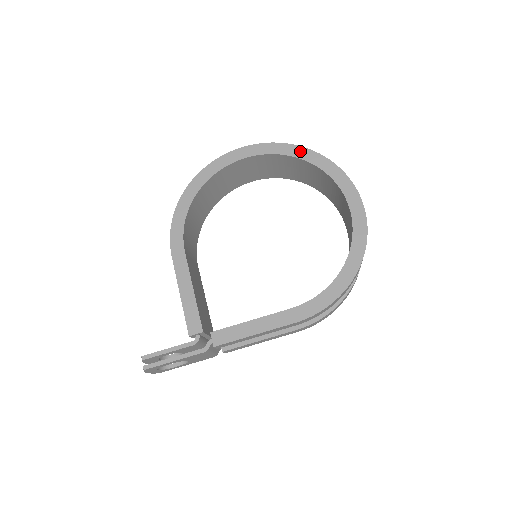
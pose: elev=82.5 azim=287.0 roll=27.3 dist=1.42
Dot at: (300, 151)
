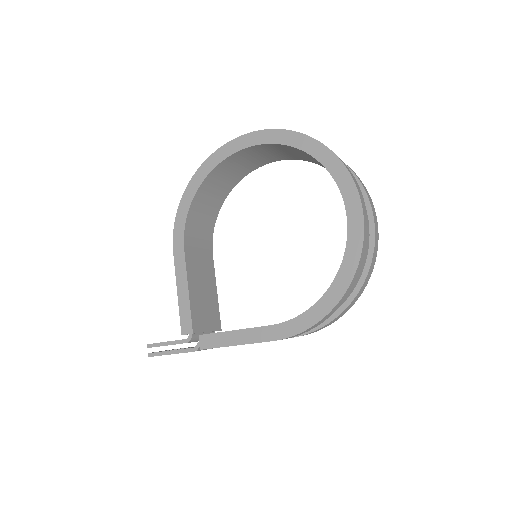
Dot at: (304, 141)
